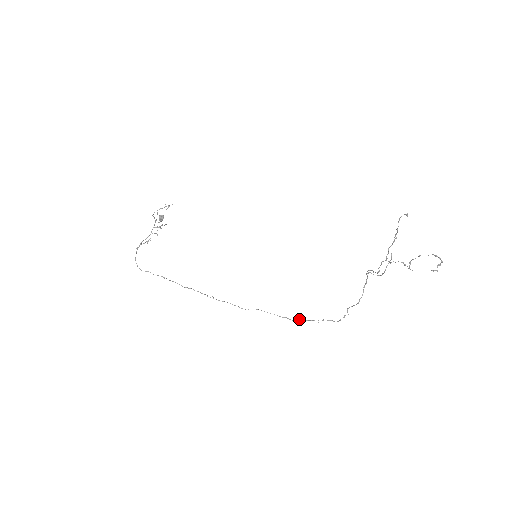
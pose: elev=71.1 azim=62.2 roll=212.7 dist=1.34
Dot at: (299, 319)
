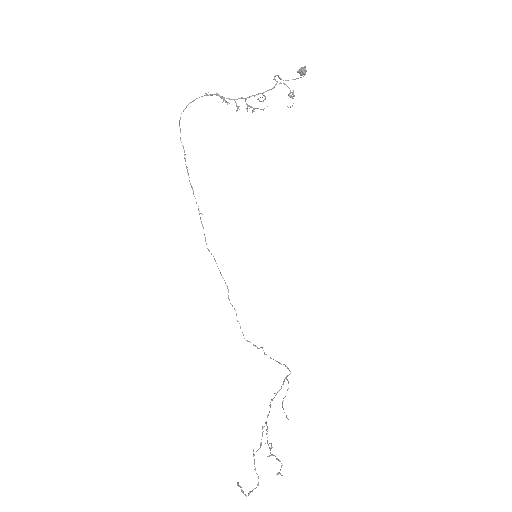
Dot at: occluded
